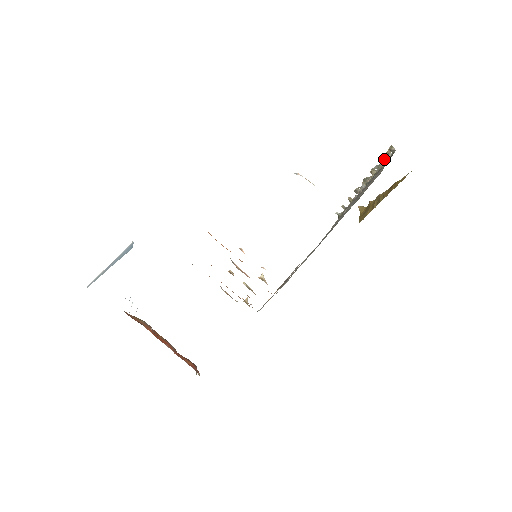
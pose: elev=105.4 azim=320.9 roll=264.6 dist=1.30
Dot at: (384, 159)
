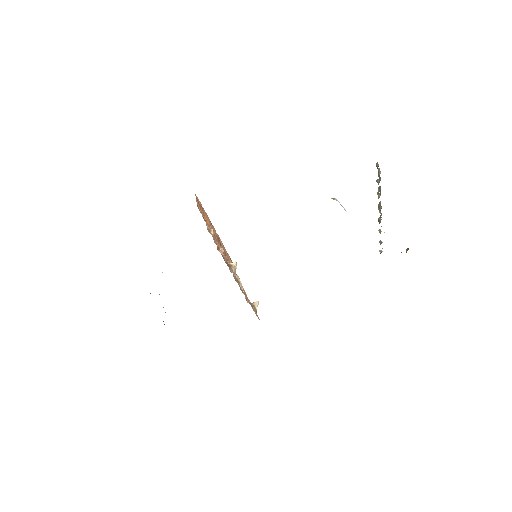
Dot at: (379, 179)
